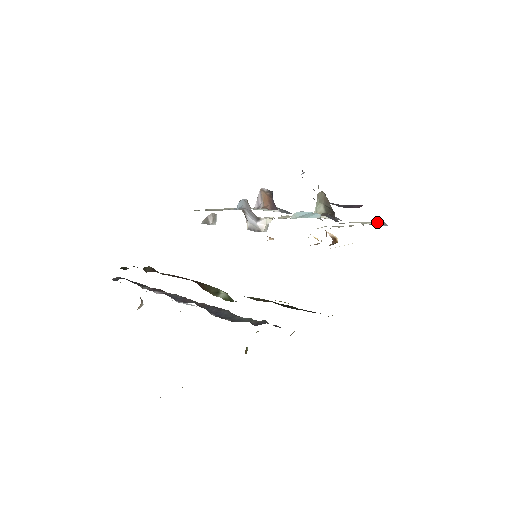
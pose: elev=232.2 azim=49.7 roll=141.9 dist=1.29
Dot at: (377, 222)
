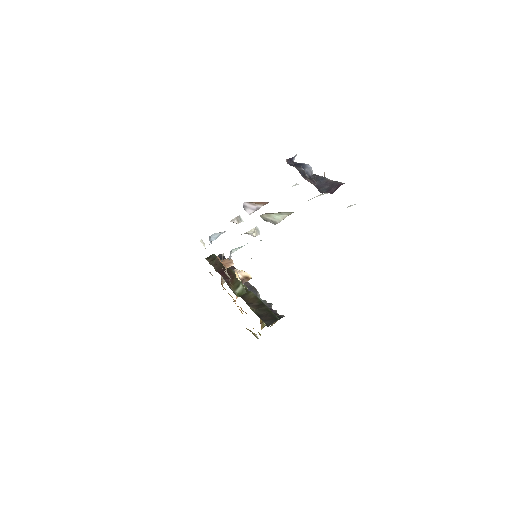
Dot at: (350, 205)
